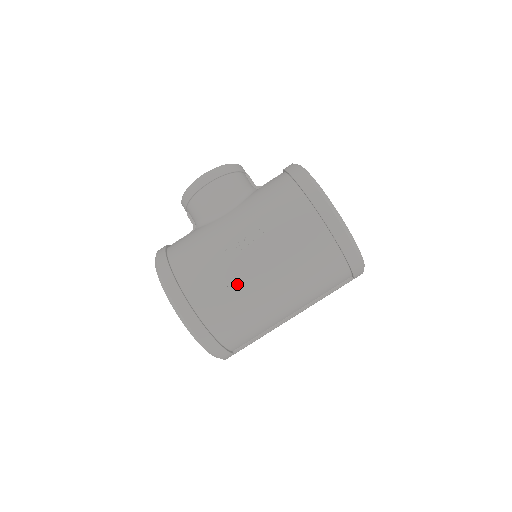
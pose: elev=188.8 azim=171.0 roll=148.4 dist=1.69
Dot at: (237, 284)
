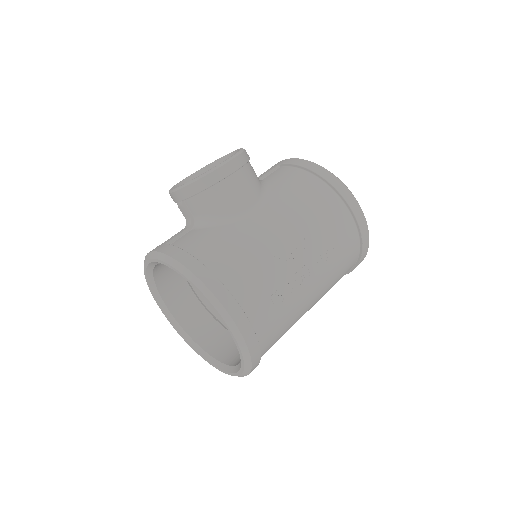
Dot at: (292, 296)
